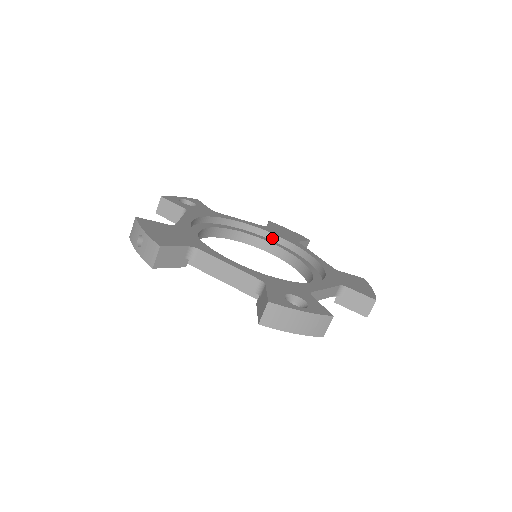
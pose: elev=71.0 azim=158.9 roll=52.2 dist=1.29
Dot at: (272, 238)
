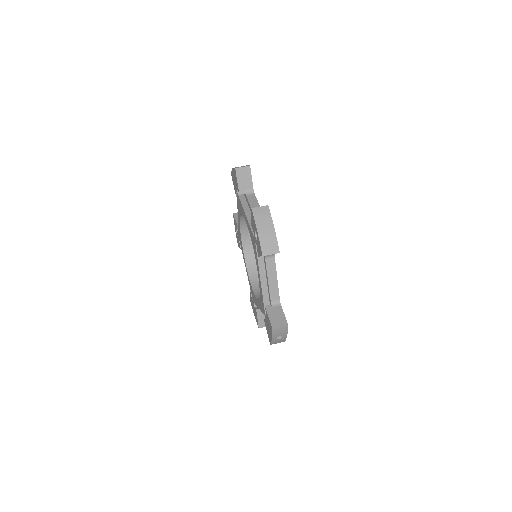
Dot at: occluded
